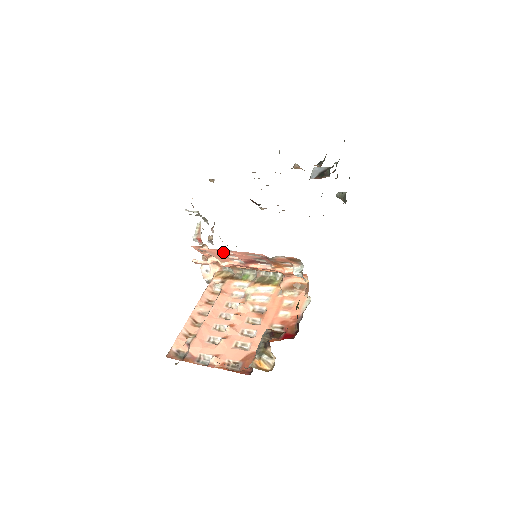
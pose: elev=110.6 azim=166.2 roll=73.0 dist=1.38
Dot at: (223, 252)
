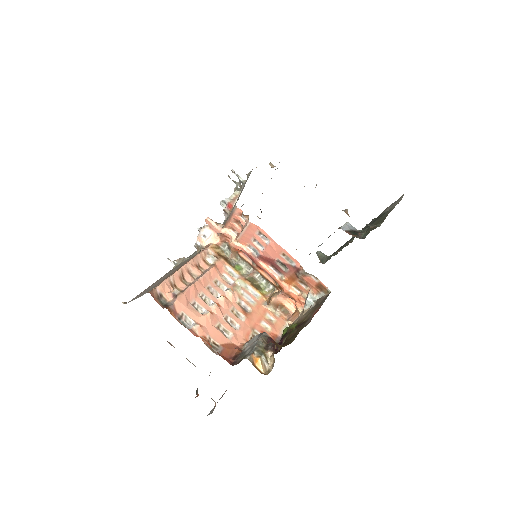
Dot at: (258, 235)
